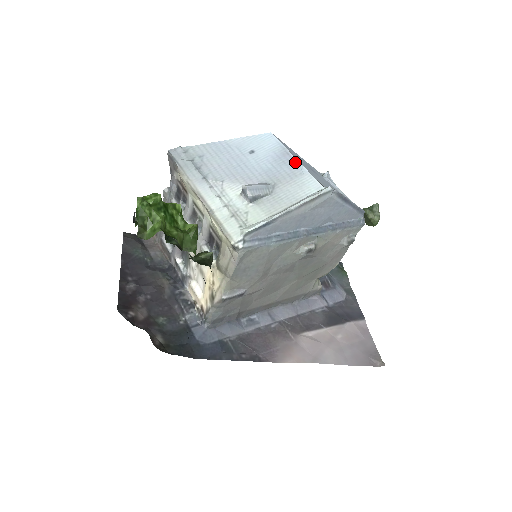
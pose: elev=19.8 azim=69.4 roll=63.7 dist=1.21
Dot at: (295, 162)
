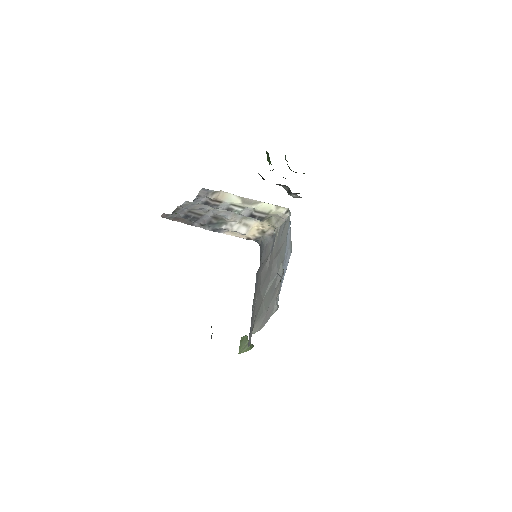
Dot at: occluded
